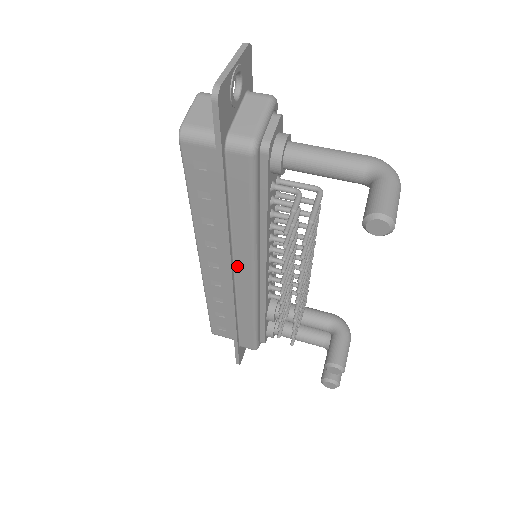
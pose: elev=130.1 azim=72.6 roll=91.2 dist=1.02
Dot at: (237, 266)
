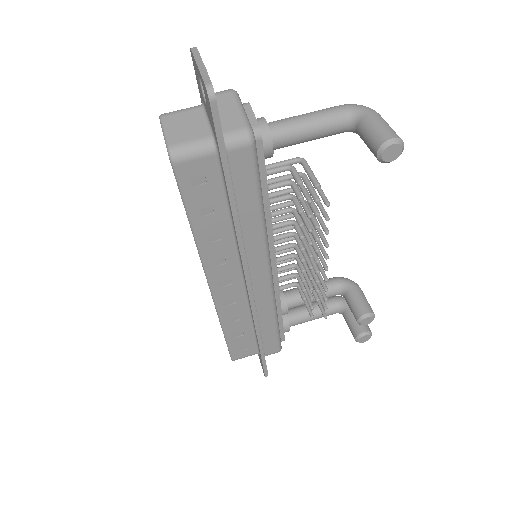
Dot at: (252, 270)
